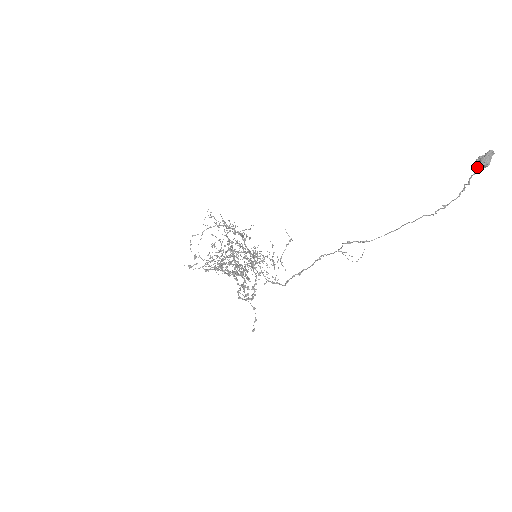
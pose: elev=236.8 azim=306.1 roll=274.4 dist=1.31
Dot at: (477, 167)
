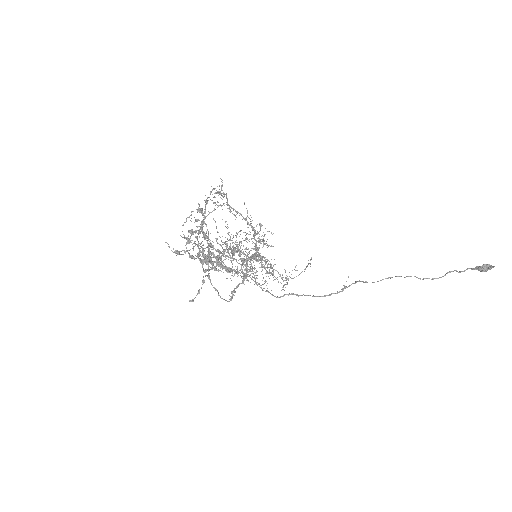
Dot at: (475, 268)
